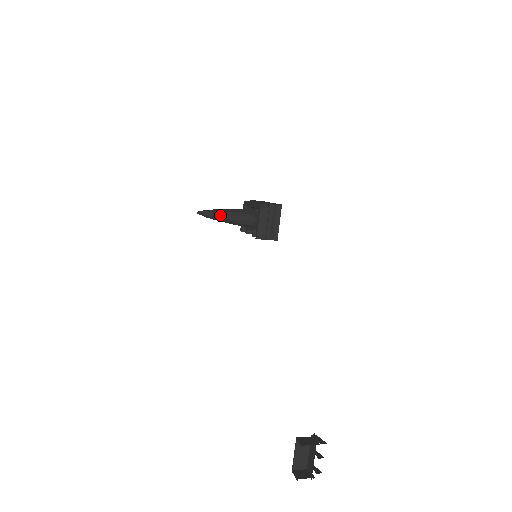
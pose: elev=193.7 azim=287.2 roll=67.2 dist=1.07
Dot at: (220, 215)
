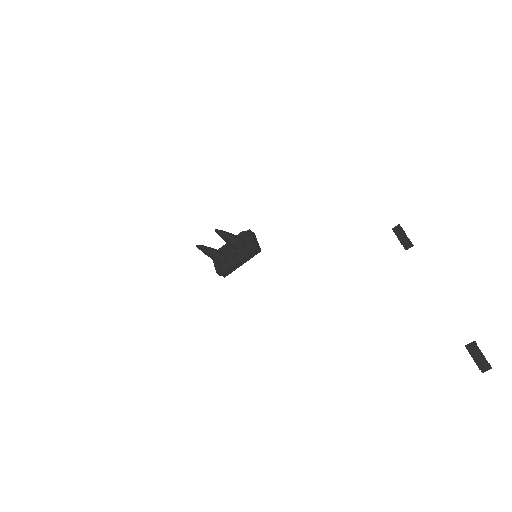
Dot at: (225, 232)
